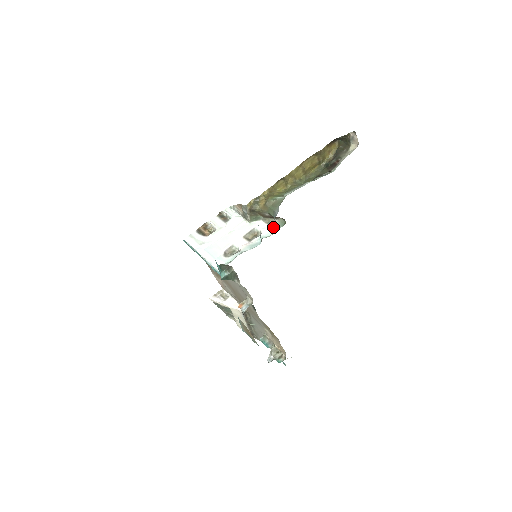
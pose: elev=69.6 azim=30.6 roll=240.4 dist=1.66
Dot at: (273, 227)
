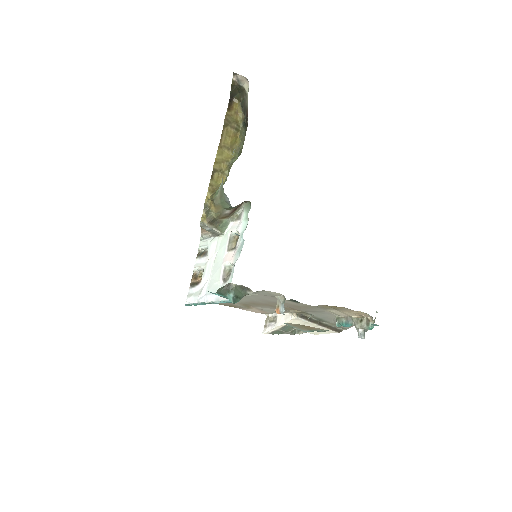
Dot at: (244, 217)
